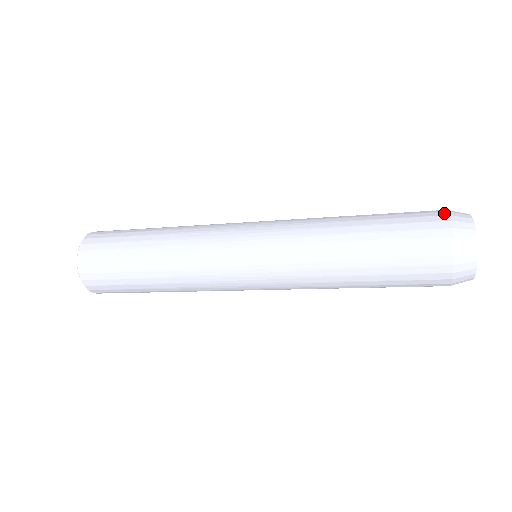
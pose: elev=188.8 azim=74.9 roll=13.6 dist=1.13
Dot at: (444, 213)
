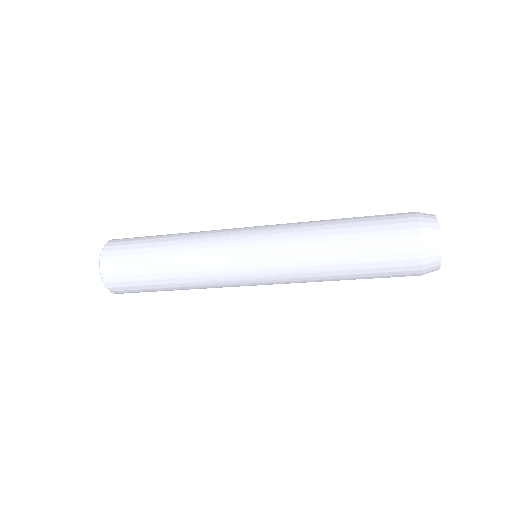
Dot at: occluded
